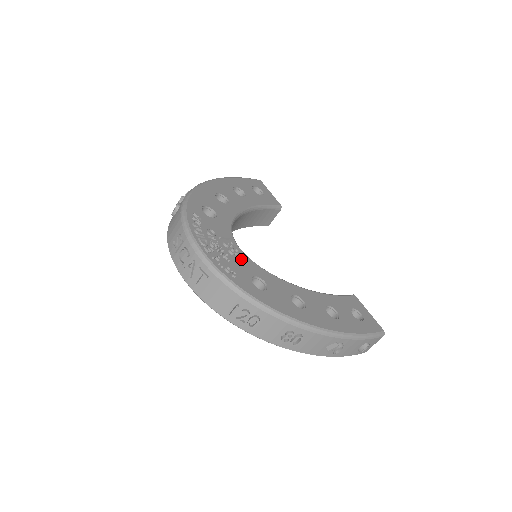
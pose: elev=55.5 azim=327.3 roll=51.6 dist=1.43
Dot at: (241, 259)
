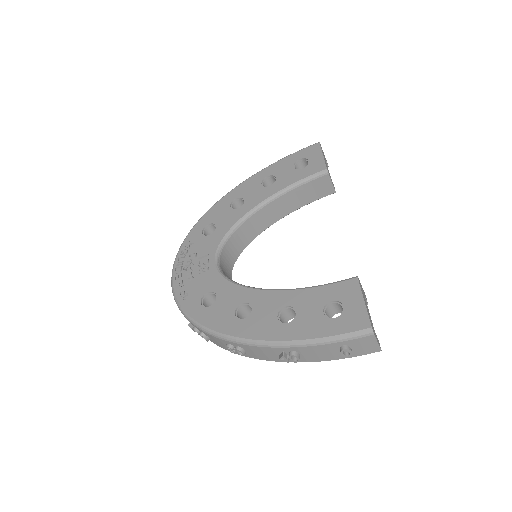
Dot at: (207, 275)
